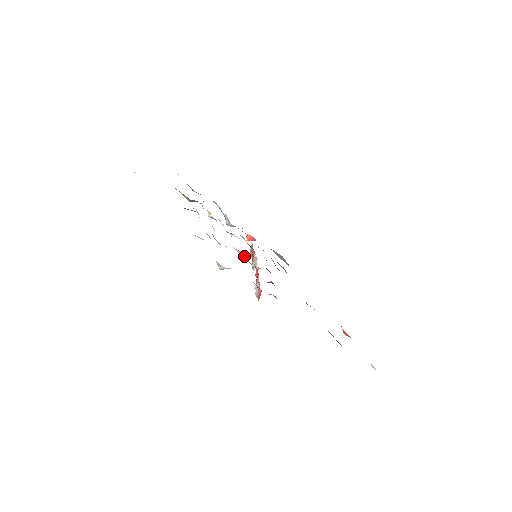
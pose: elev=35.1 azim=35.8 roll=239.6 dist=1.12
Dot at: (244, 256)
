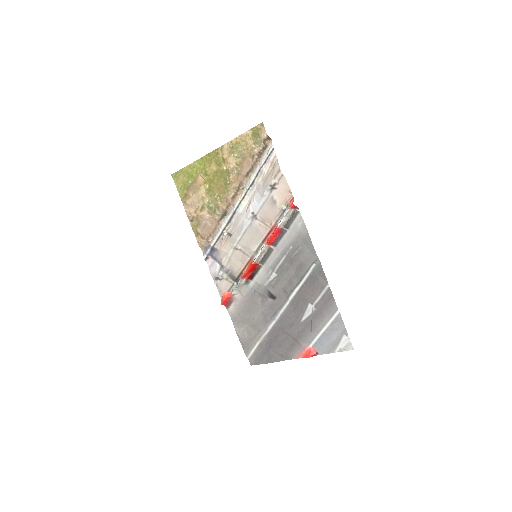
Dot at: (264, 223)
